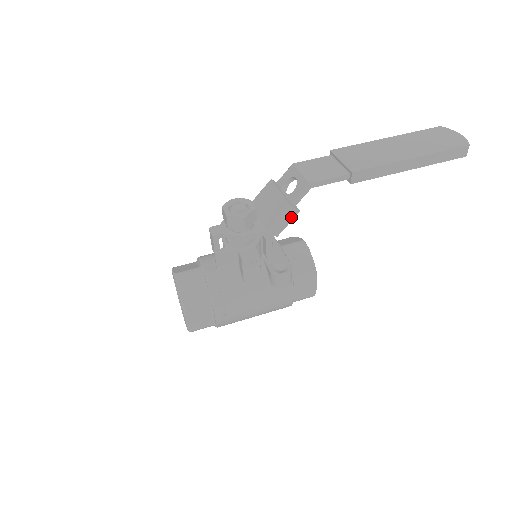
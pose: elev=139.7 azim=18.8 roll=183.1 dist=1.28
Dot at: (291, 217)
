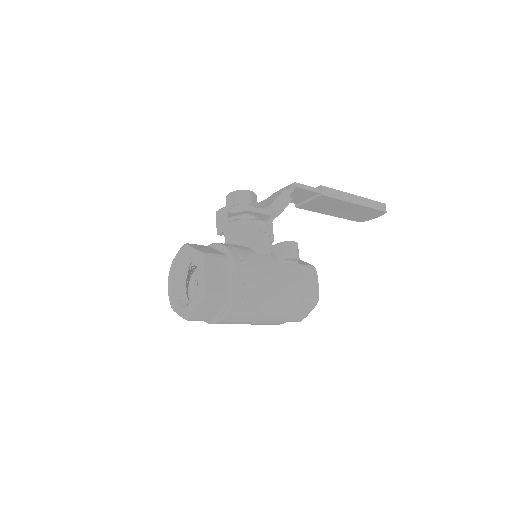
Dot at: (287, 202)
